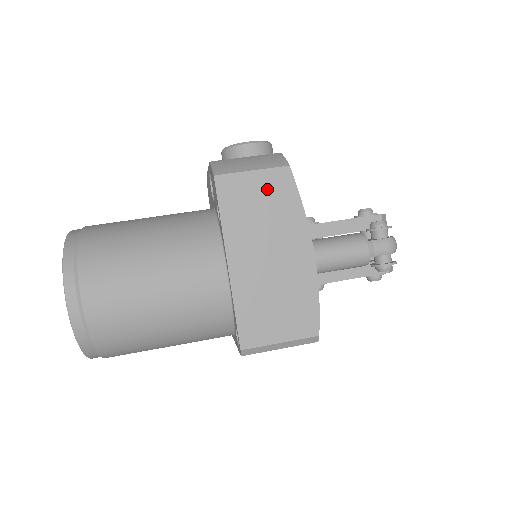
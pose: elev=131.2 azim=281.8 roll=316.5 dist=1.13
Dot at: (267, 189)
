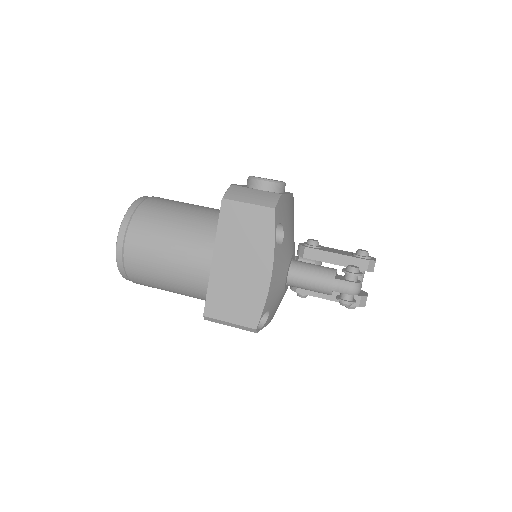
Dot at: (254, 219)
